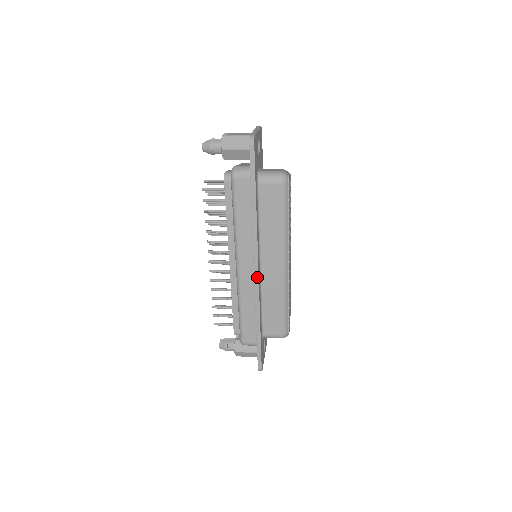
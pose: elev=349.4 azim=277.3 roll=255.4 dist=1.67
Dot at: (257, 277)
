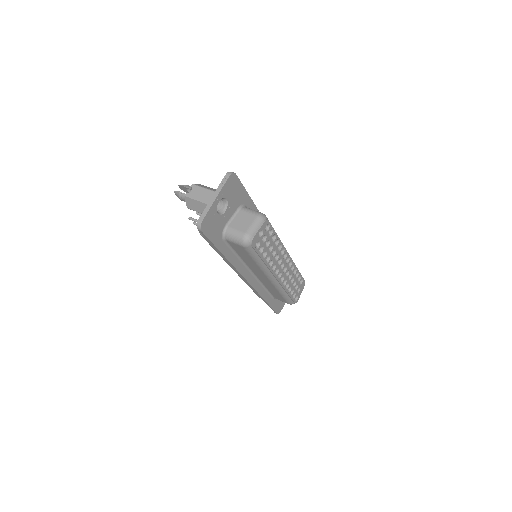
Dot at: (249, 284)
